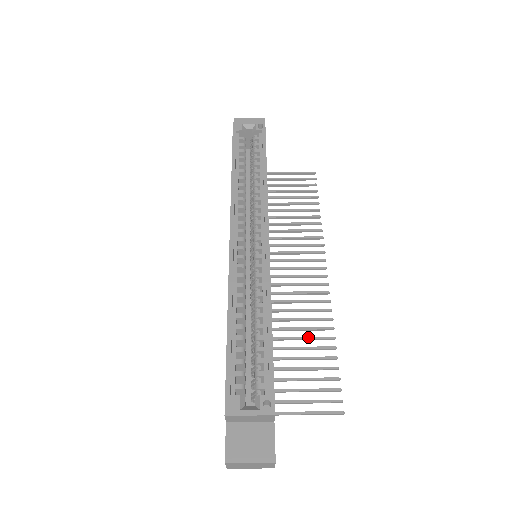
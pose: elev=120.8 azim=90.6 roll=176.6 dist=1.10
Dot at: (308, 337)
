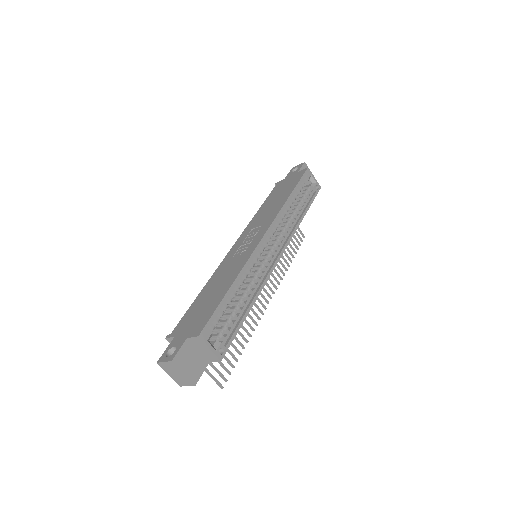
Dot at: occluded
